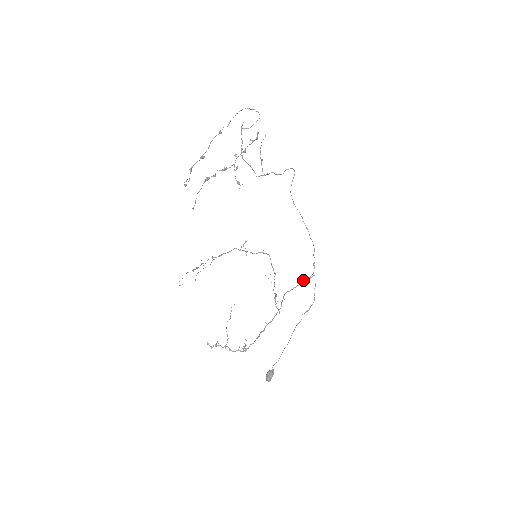
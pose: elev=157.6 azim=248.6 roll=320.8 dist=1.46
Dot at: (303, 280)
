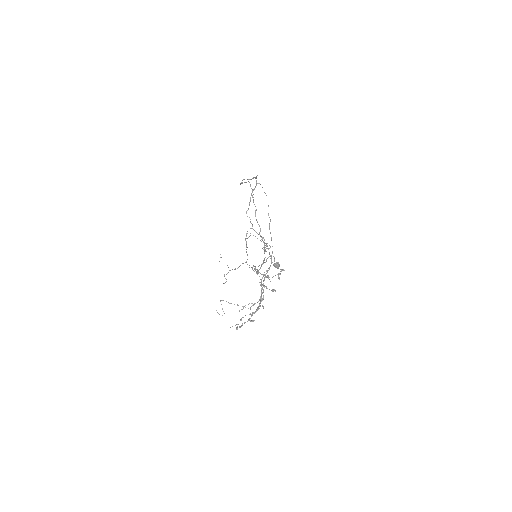
Dot at: occluded
